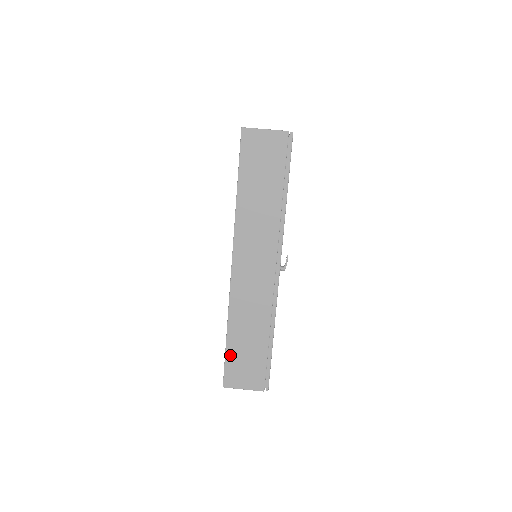
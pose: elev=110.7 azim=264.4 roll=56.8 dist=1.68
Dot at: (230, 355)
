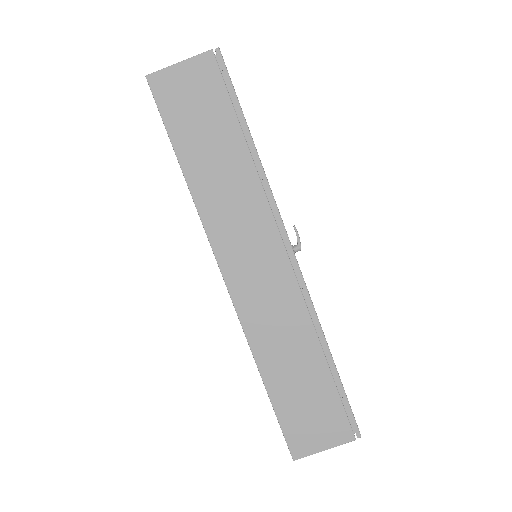
Dot at: (281, 408)
